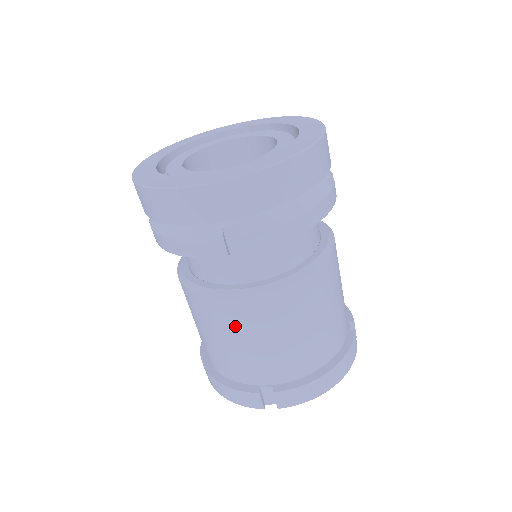
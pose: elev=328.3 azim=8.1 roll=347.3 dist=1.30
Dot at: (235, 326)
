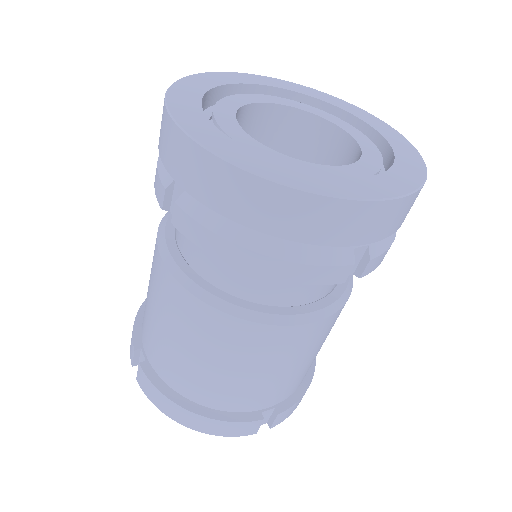
Dot at: (280, 354)
